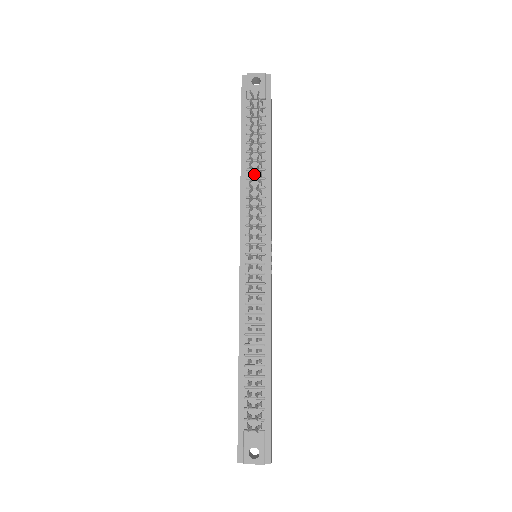
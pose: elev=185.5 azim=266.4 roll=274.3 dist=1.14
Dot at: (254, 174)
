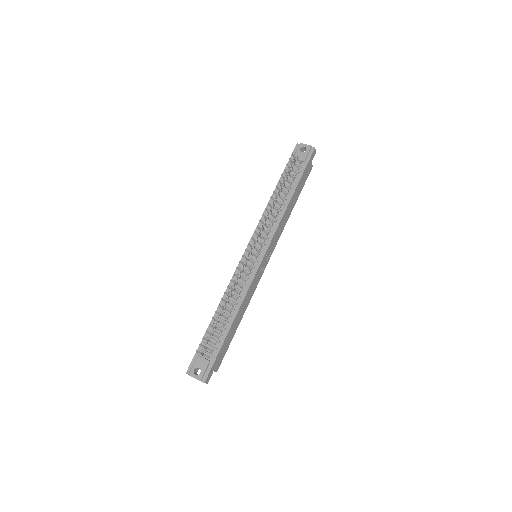
Dot at: (276, 205)
